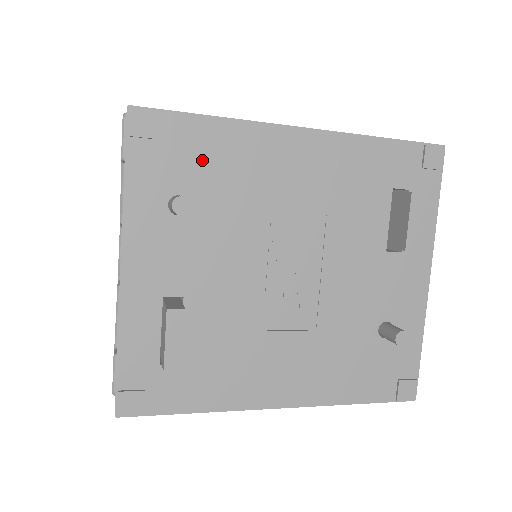
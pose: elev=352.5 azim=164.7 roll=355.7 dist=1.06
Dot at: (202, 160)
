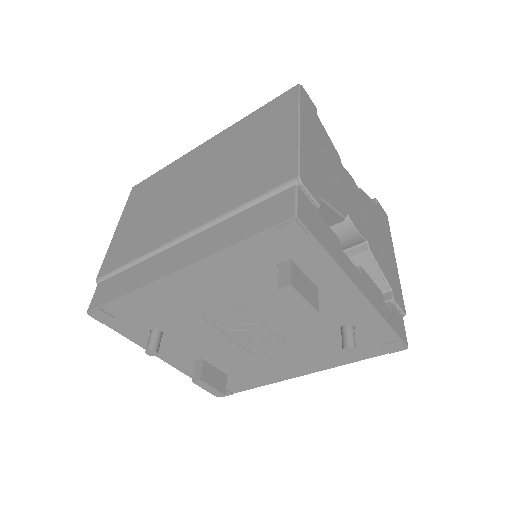
Dot at: (144, 313)
